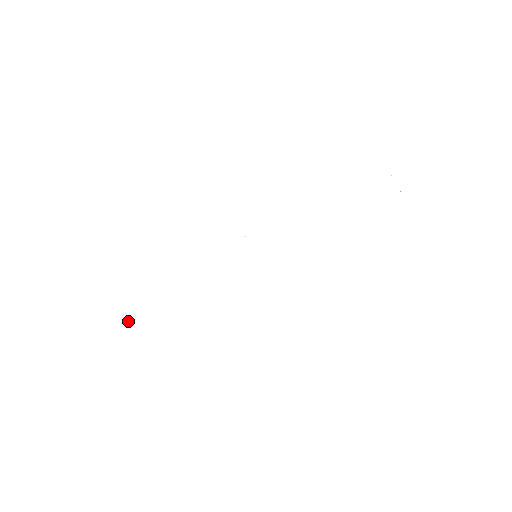
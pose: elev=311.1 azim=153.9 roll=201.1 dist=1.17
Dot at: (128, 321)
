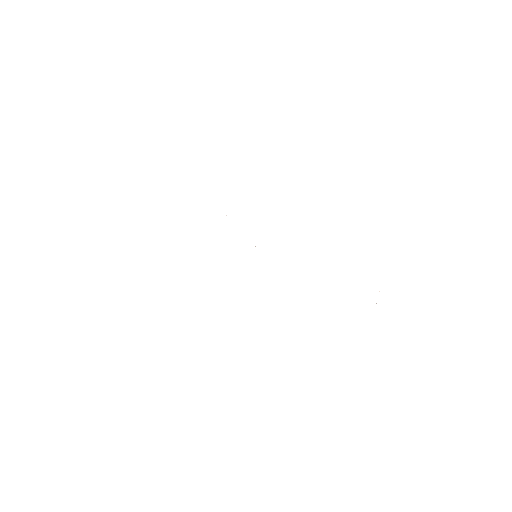
Dot at: occluded
